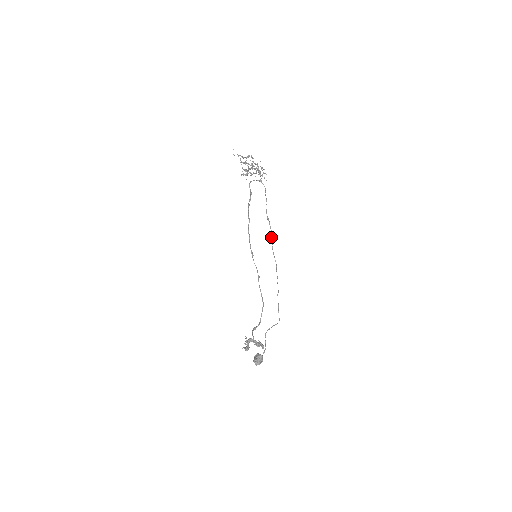
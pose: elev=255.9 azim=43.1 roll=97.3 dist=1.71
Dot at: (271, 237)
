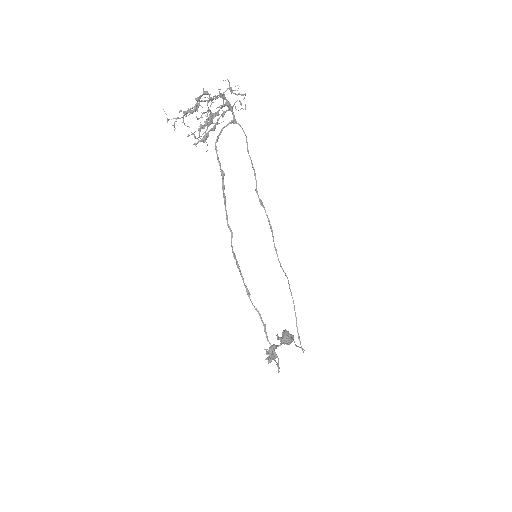
Dot at: occluded
